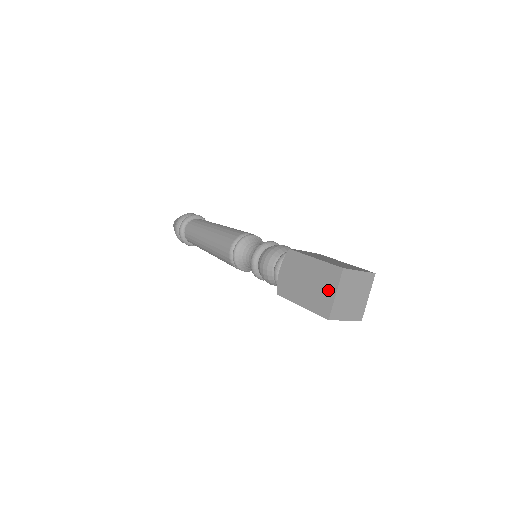
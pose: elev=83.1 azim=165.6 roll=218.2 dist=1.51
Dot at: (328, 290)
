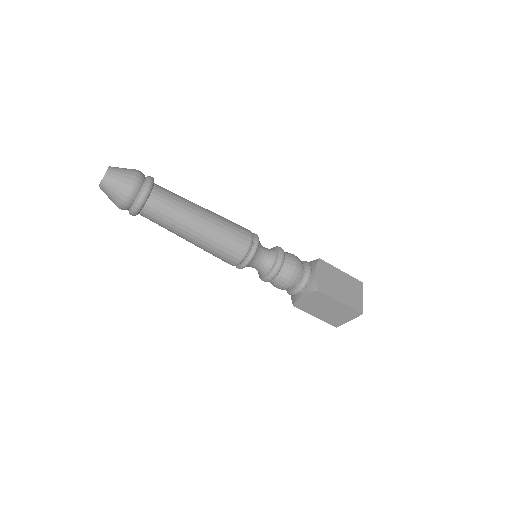
Dot at: (344, 318)
